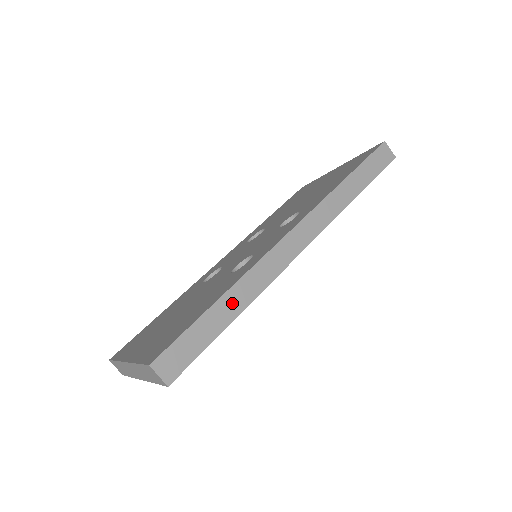
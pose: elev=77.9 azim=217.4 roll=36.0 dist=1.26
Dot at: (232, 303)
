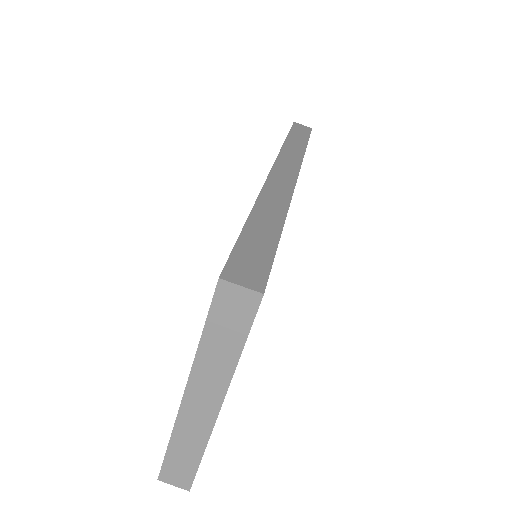
Dot at: (267, 216)
